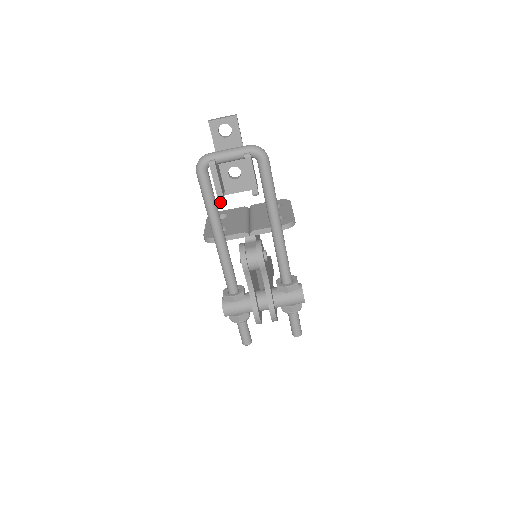
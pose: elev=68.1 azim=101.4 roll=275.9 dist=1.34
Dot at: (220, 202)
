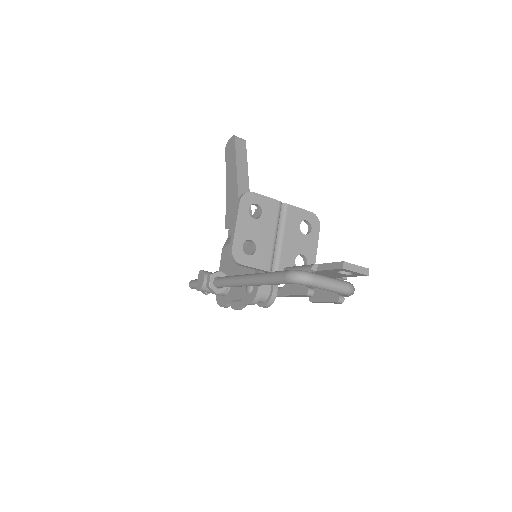
Dot at: (281, 294)
